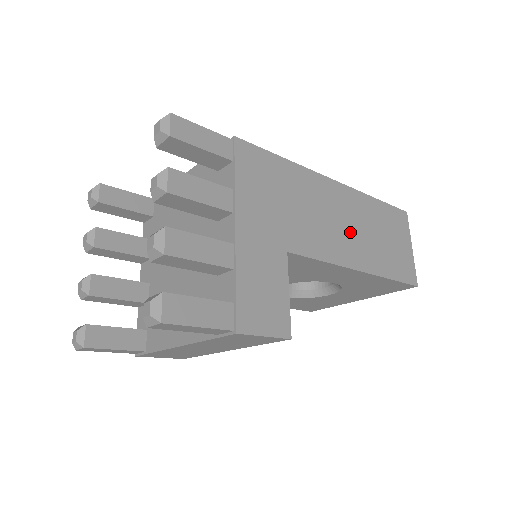
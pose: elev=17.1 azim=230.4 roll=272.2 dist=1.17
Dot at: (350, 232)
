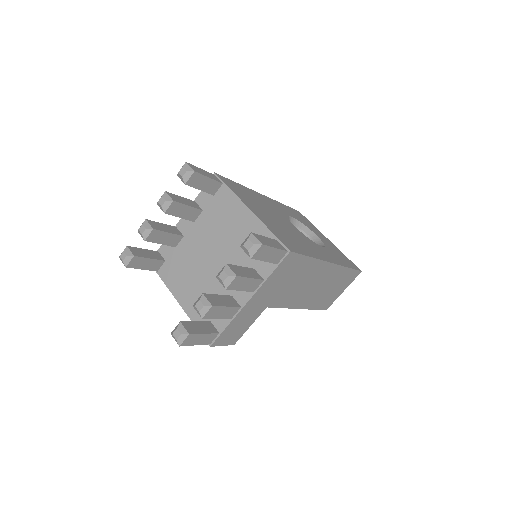
Dot at: (313, 290)
